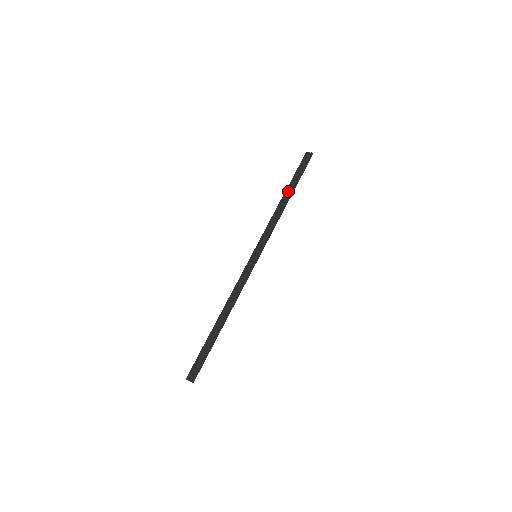
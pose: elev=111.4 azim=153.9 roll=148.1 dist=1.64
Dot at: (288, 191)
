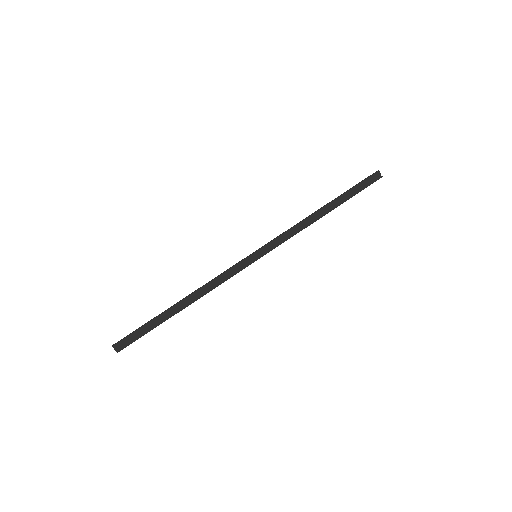
Dot at: (332, 206)
